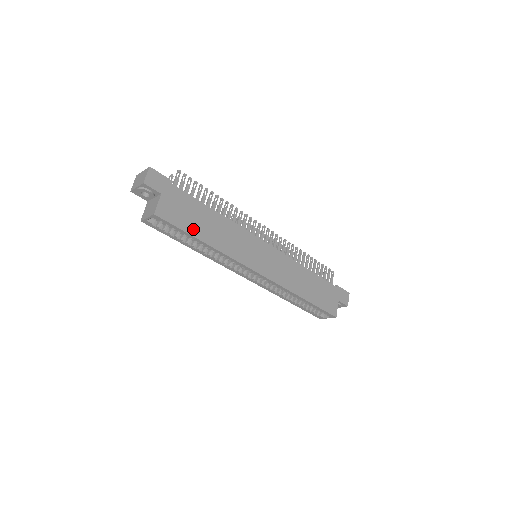
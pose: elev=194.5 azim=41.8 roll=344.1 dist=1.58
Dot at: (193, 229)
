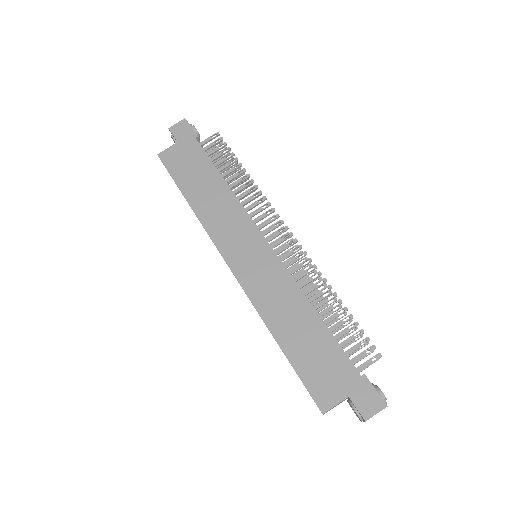
Dot at: (184, 183)
